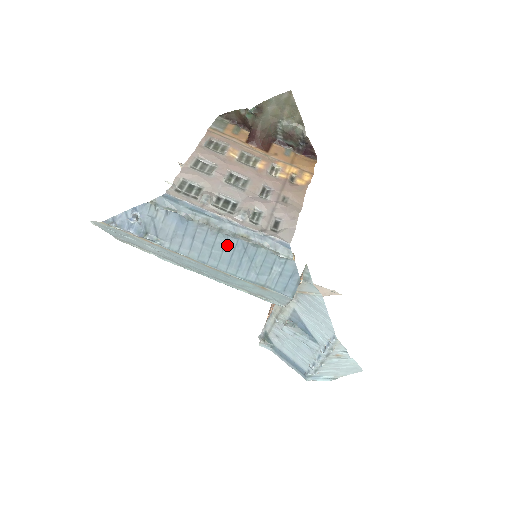
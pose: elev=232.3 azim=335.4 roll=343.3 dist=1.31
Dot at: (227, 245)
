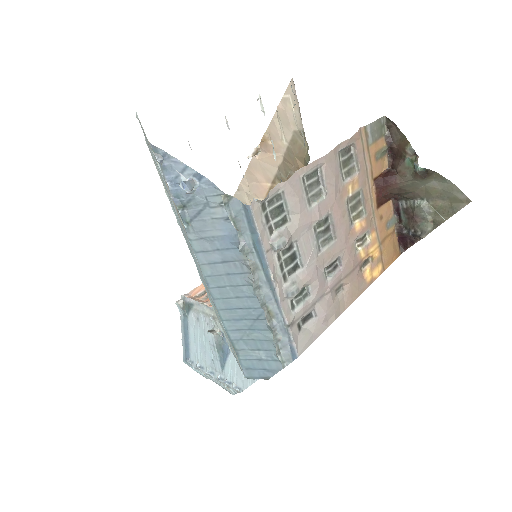
Dot at: (247, 299)
